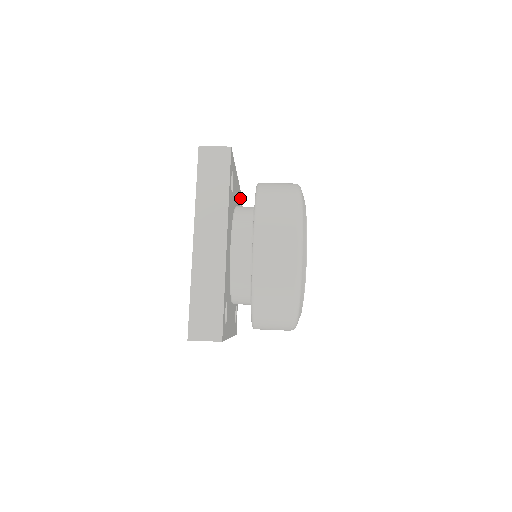
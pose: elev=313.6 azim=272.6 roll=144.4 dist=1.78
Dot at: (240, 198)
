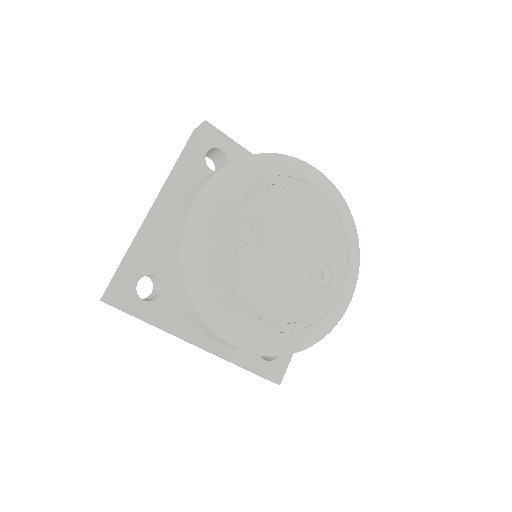
Dot at: occluded
